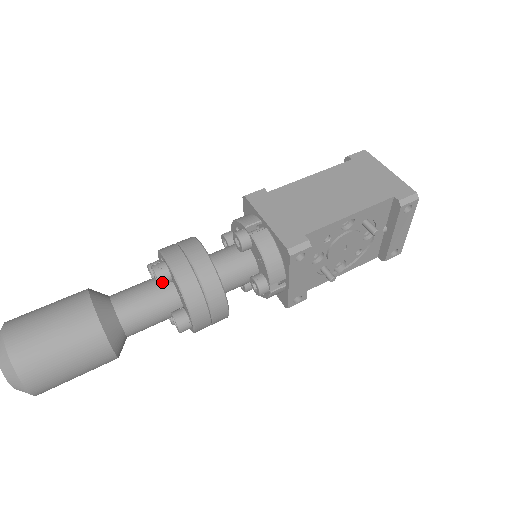
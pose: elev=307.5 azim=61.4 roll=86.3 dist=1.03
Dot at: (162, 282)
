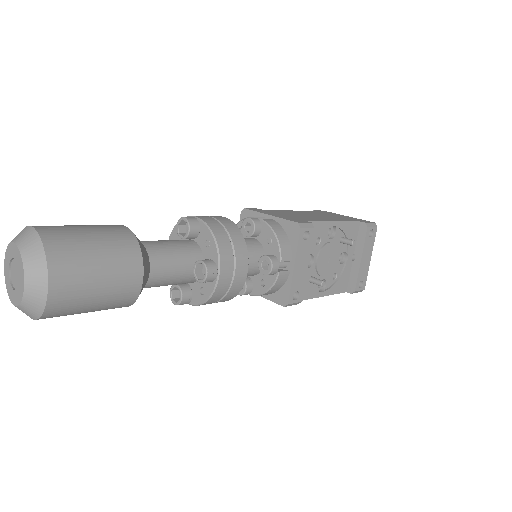
Dot at: (191, 229)
